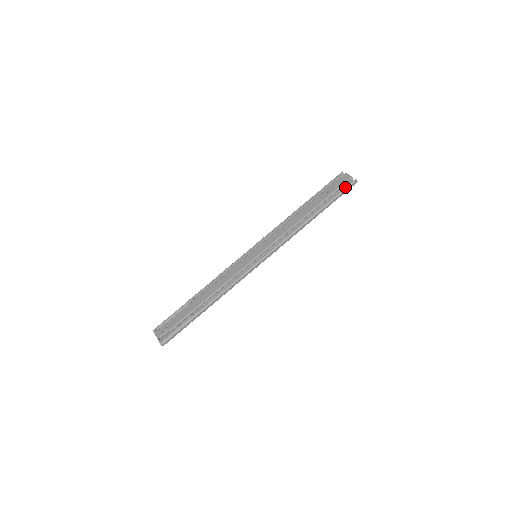
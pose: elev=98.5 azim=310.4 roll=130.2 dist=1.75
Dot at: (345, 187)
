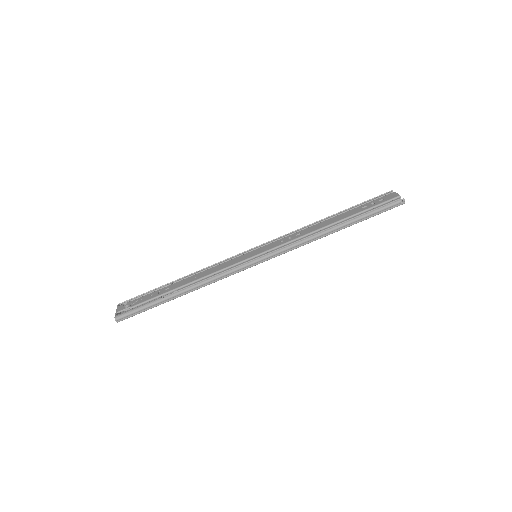
Dot at: (387, 205)
